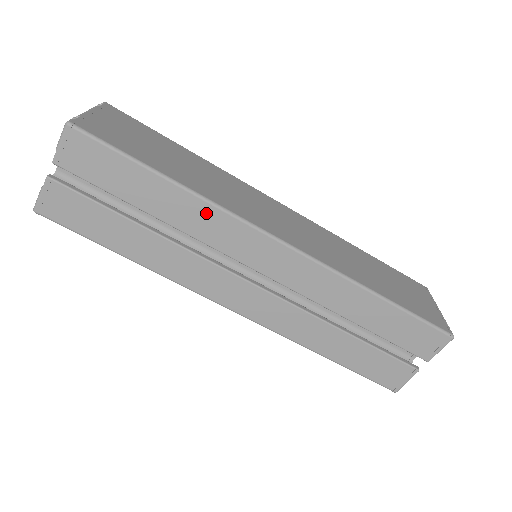
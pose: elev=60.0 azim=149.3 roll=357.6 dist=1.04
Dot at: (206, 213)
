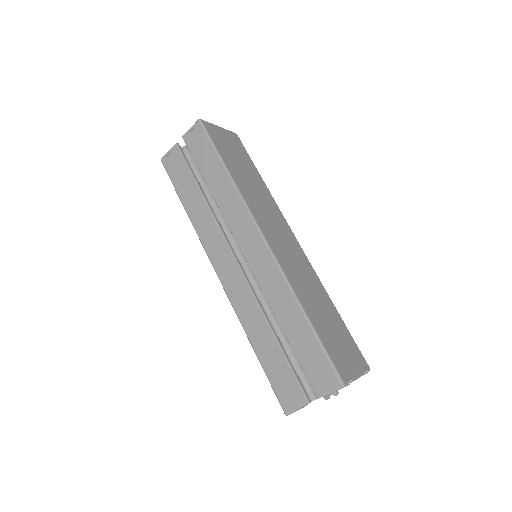
Dot at: (234, 198)
